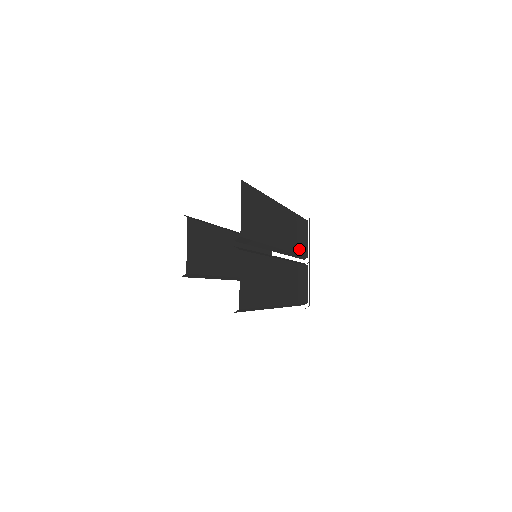
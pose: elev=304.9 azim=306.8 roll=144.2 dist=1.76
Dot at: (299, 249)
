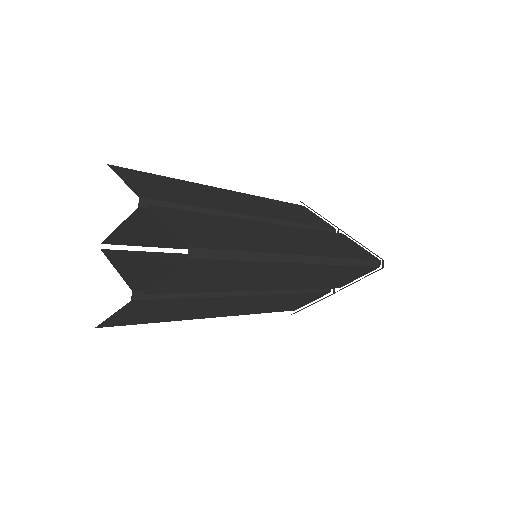
Dot at: (320, 285)
